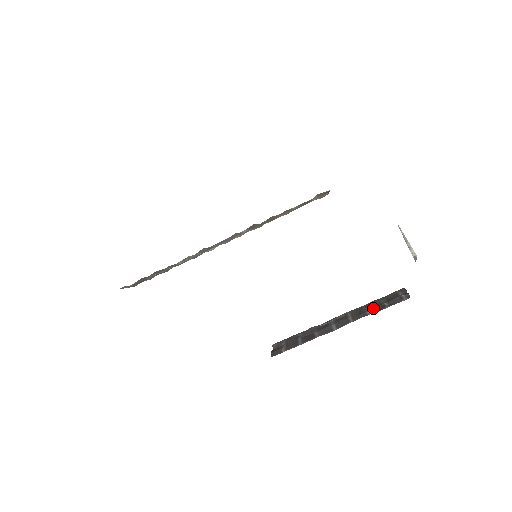
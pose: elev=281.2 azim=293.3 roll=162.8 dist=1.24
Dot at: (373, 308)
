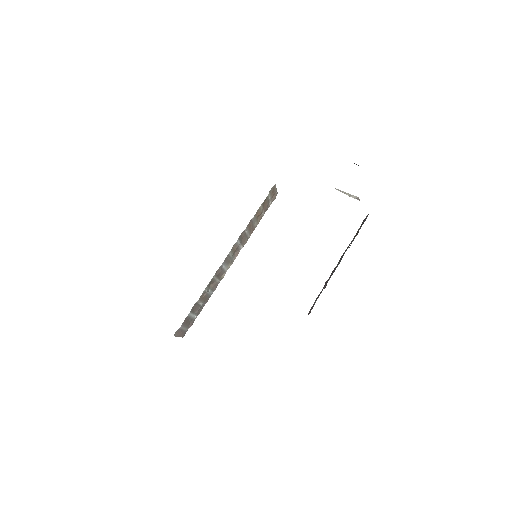
Dot at: occluded
